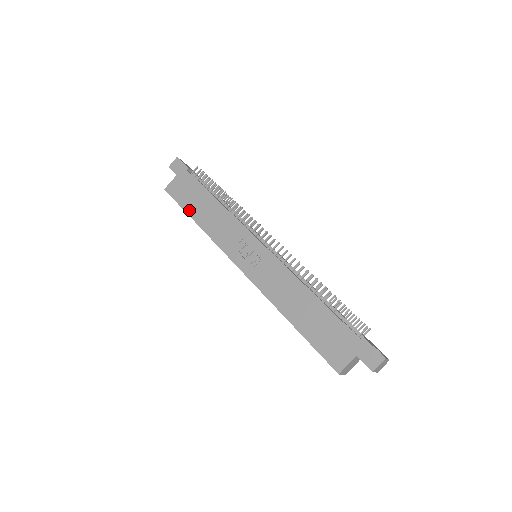
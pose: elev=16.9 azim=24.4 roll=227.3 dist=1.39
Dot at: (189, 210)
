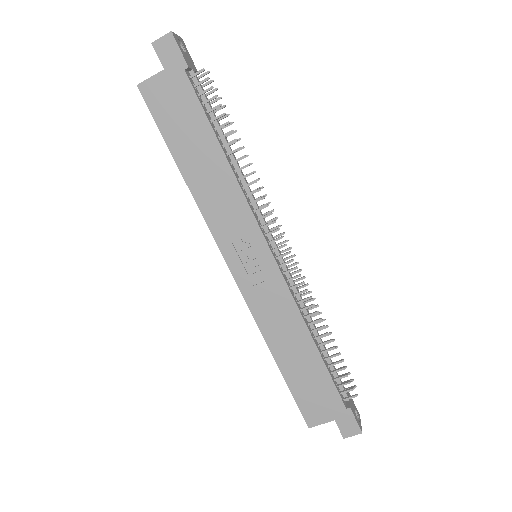
Dot at: (175, 148)
